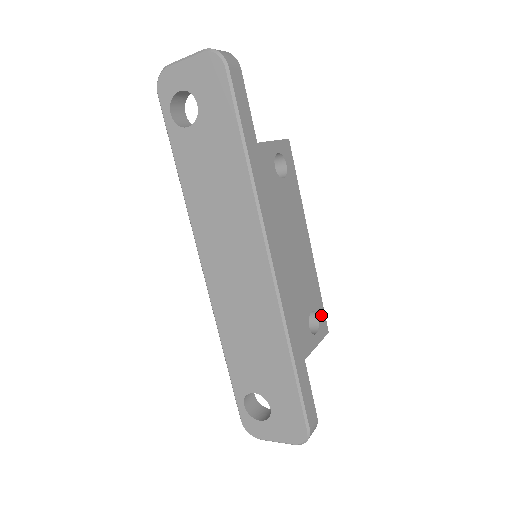
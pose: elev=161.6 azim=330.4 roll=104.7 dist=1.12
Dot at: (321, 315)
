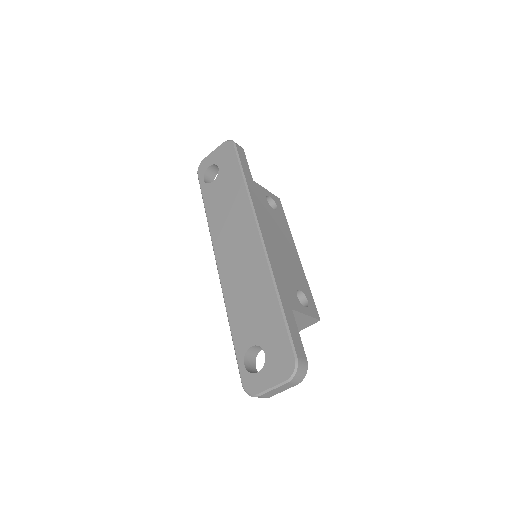
Dot at: (311, 302)
